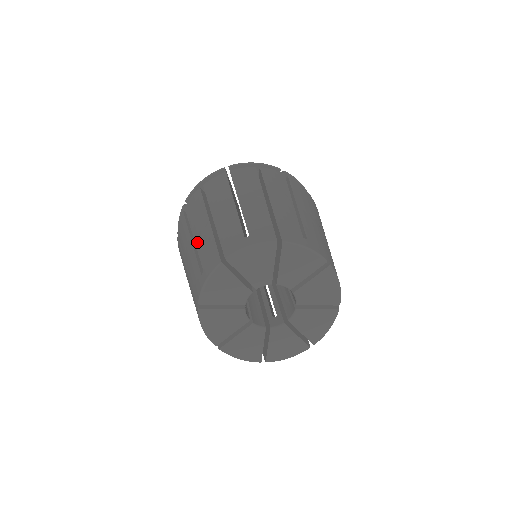
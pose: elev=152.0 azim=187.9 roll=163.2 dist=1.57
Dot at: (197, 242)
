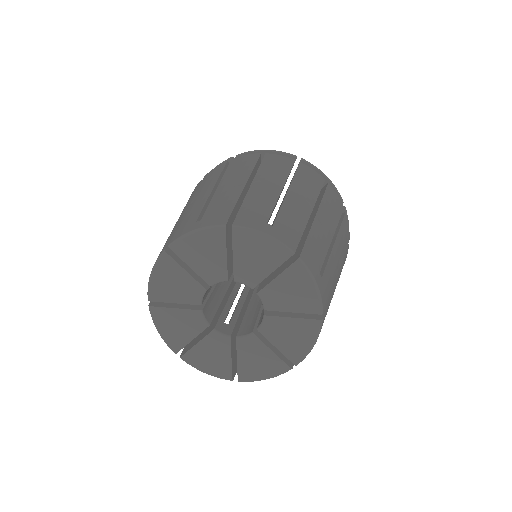
Dot at: occluded
